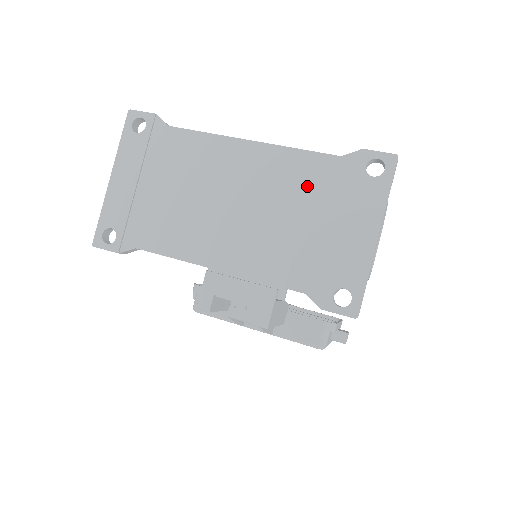
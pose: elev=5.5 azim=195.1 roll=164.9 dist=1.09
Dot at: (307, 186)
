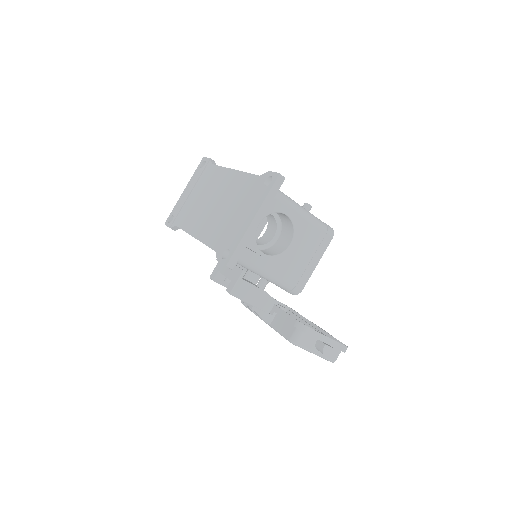
Dot at: (241, 192)
